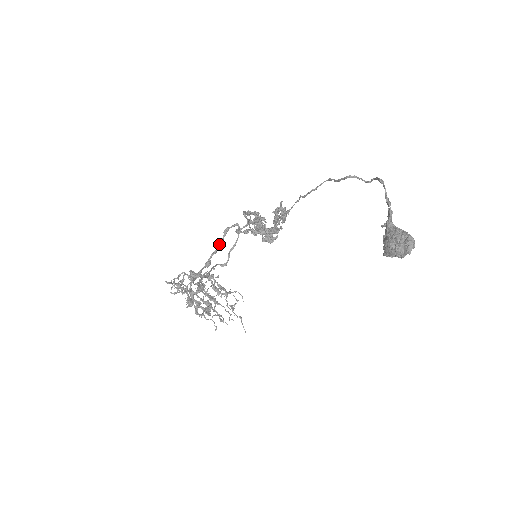
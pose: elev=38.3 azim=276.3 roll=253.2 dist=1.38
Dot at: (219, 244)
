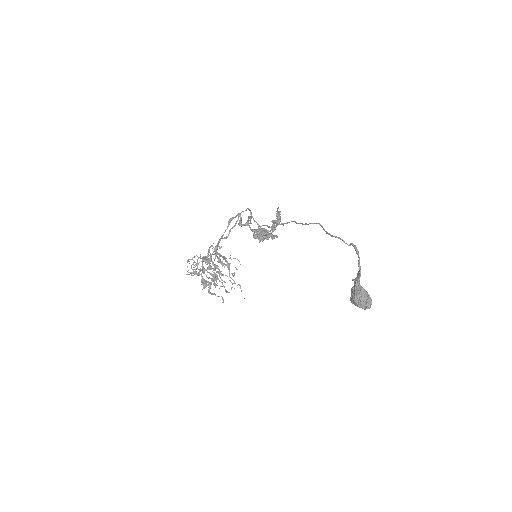
Dot at: occluded
